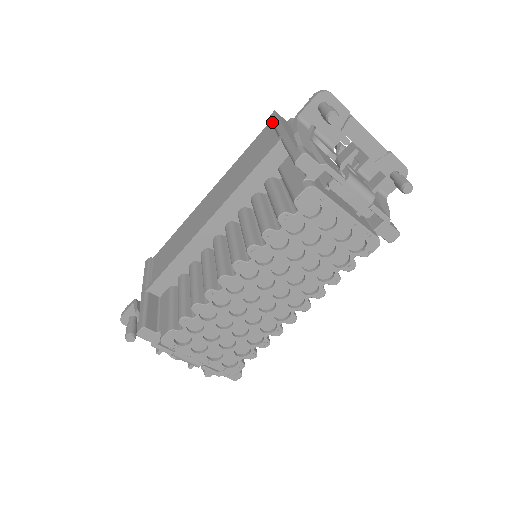
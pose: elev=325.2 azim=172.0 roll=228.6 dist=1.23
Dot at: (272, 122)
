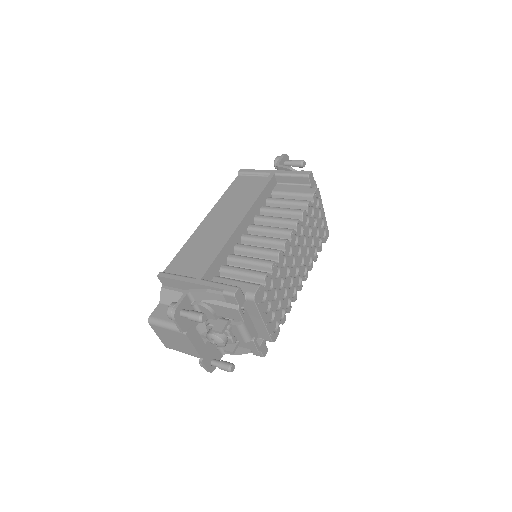
Dot at: (247, 173)
